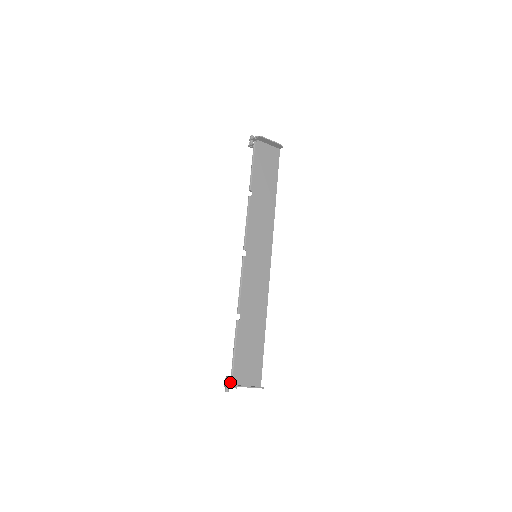
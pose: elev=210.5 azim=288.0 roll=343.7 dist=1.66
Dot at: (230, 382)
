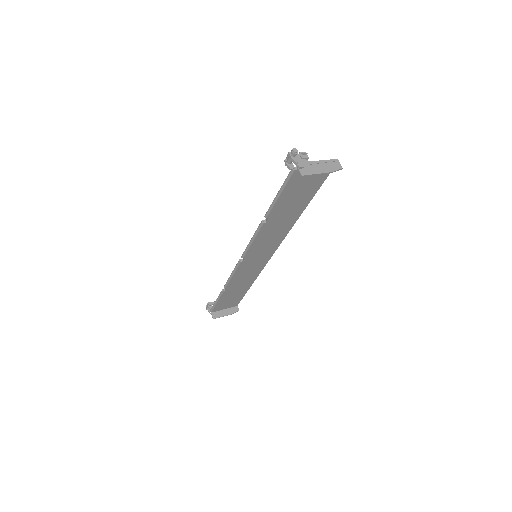
Dot at: (211, 304)
